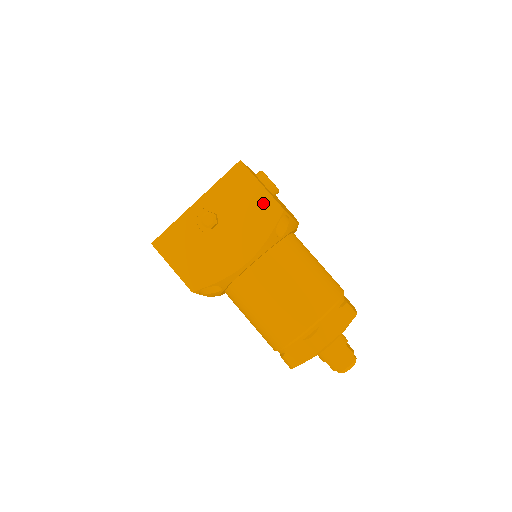
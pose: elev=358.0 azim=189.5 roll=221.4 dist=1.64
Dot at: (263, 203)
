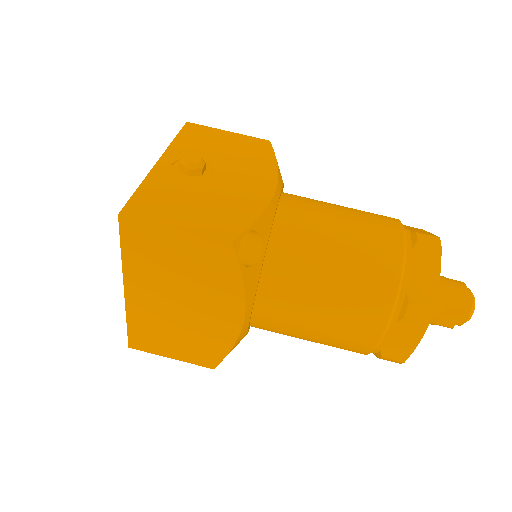
Dot at: (243, 142)
